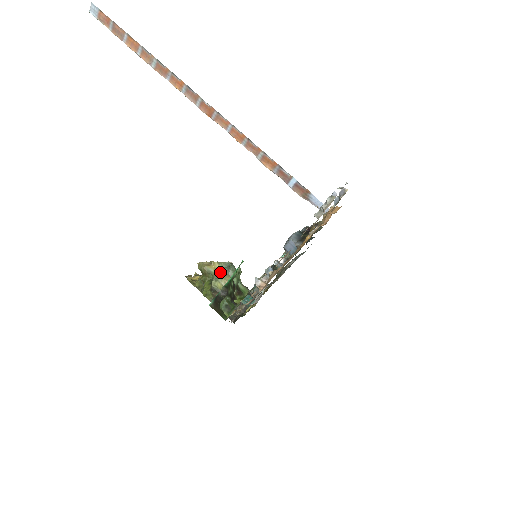
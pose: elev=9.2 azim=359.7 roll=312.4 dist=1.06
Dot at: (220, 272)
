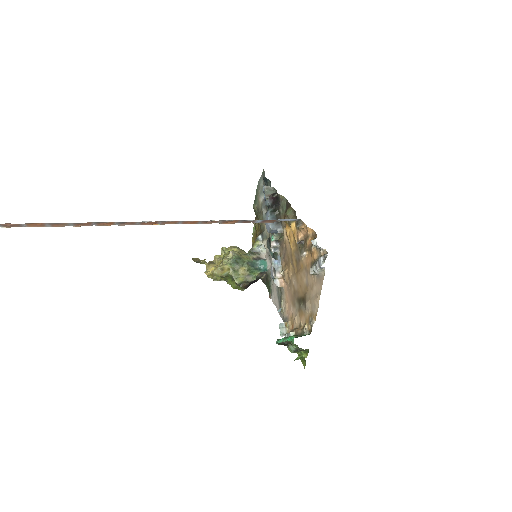
Dot at: (232, 269)
